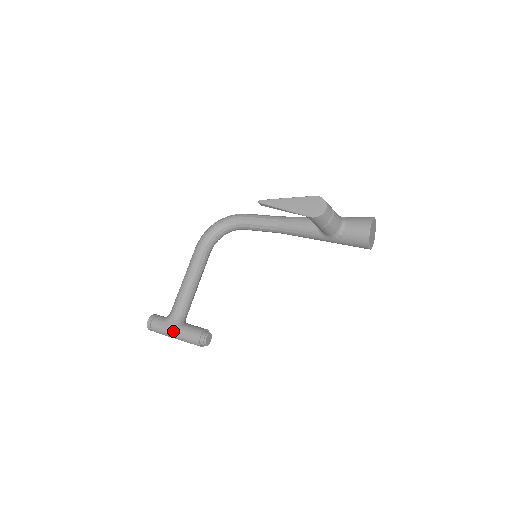
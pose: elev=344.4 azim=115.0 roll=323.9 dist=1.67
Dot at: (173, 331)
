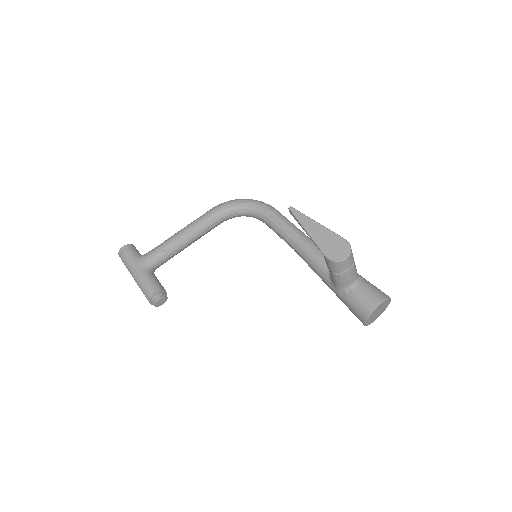
Dot at: (136, 272)
